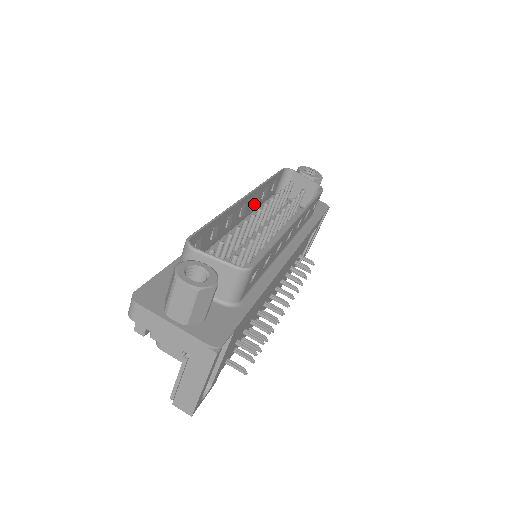
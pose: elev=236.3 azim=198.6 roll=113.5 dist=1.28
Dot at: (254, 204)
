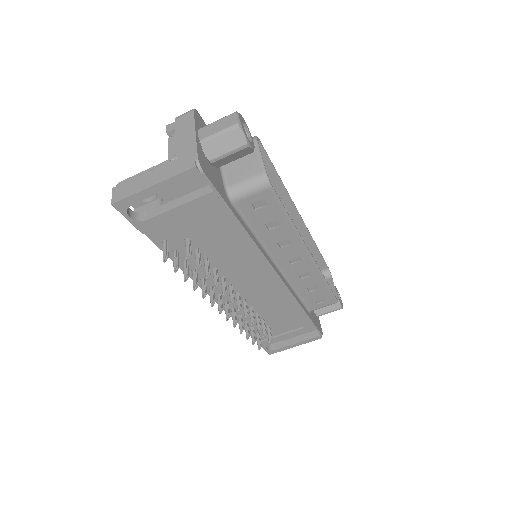
Dot at: occluded
